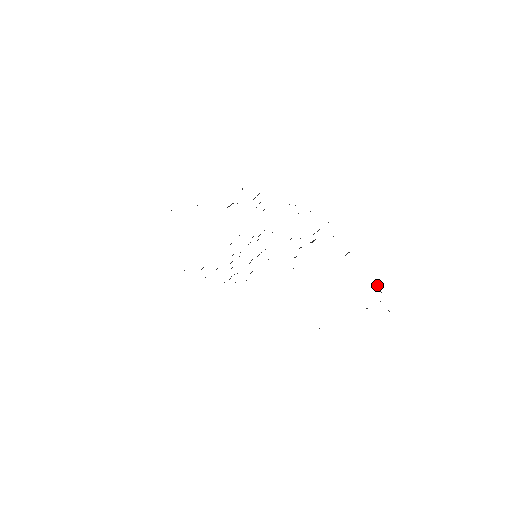
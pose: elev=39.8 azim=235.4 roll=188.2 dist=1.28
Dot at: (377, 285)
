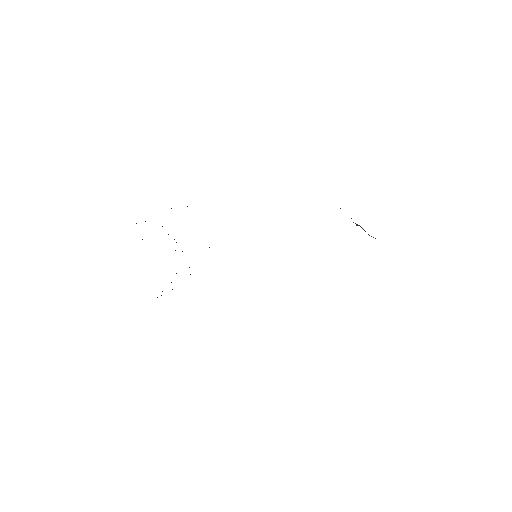
Dot at: (357, 224)
